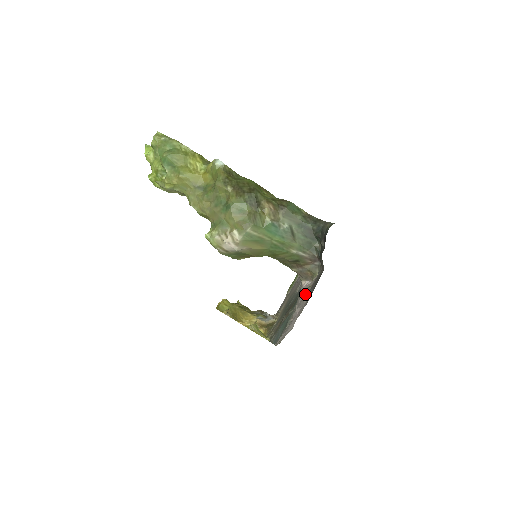
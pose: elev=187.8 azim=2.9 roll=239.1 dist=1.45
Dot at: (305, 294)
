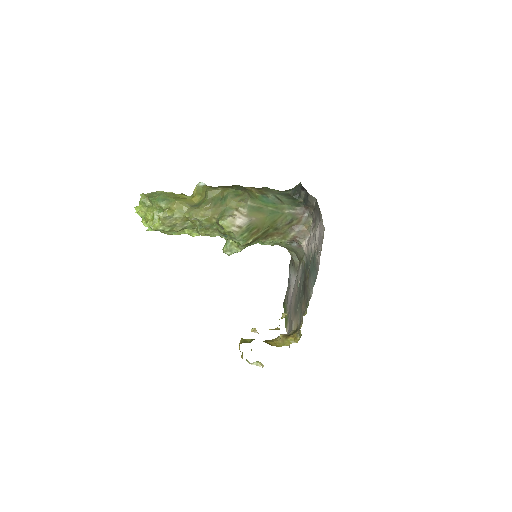
Dot at: (313, 229)
